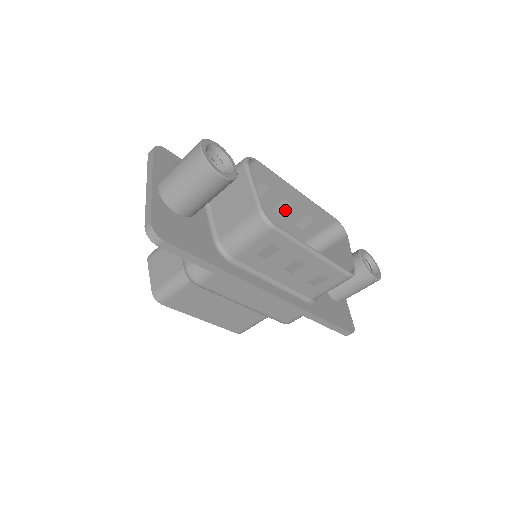
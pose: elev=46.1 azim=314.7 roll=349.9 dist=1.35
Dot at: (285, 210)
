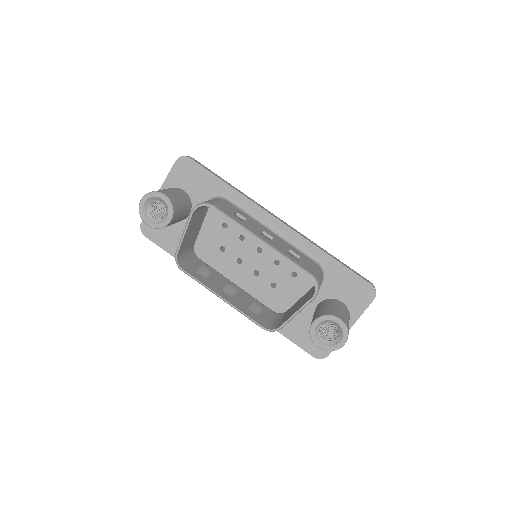
Dot at: occluded
